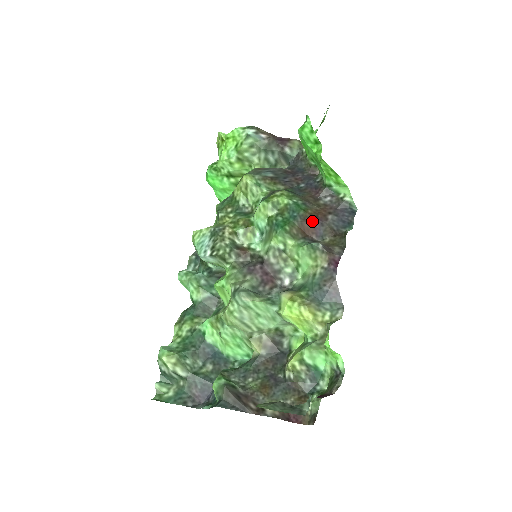
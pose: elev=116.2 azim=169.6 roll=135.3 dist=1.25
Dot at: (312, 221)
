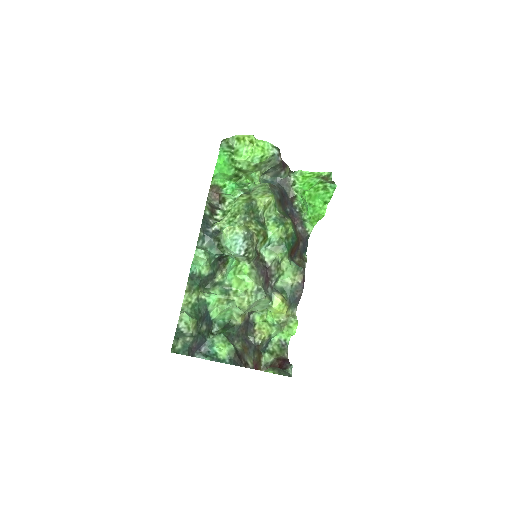
Dot at: (297, 247)
